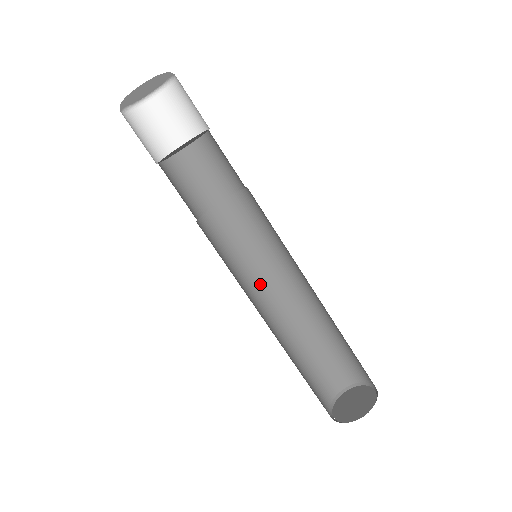
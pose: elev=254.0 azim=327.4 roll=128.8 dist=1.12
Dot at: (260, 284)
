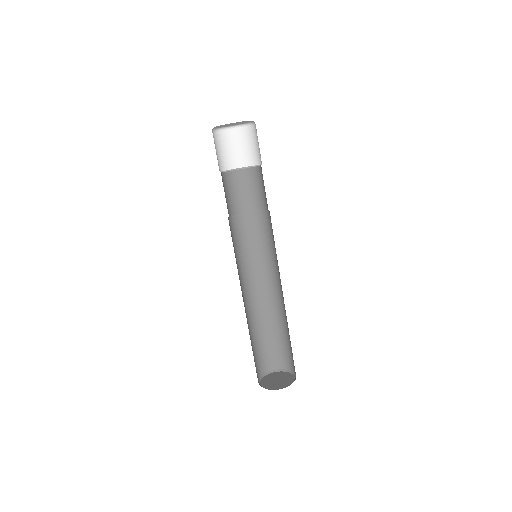
Dot at: (246, 277)
